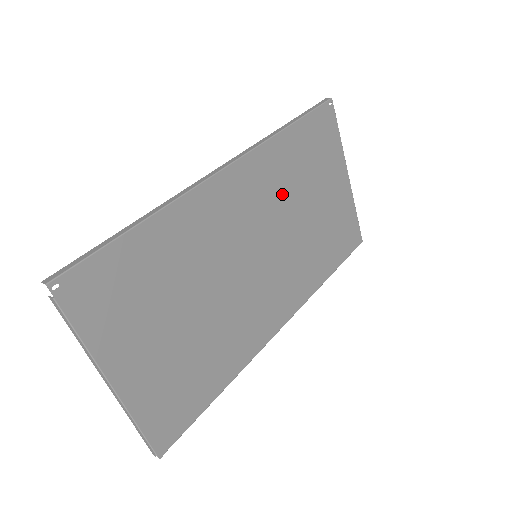
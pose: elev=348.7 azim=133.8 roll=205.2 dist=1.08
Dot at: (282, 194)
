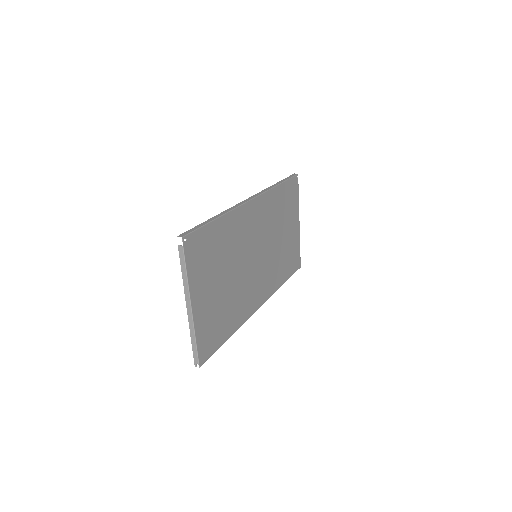
Dot at: (271, 223)
